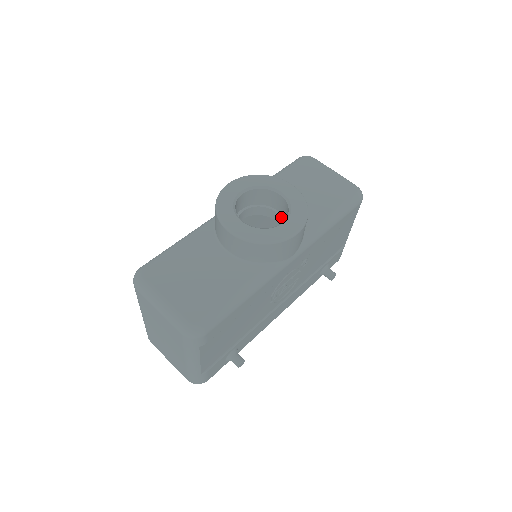
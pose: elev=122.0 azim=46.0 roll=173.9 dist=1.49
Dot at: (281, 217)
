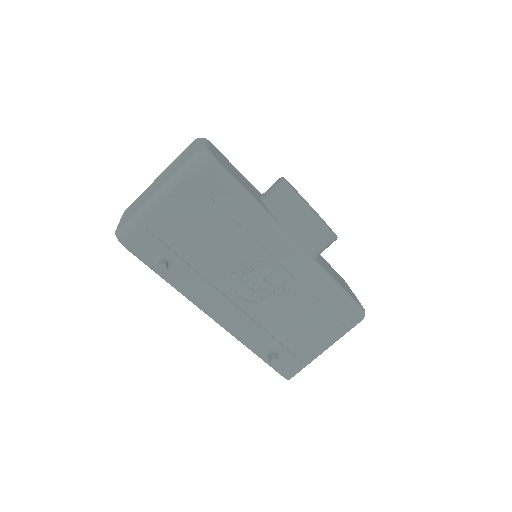
Dot at: occluded
